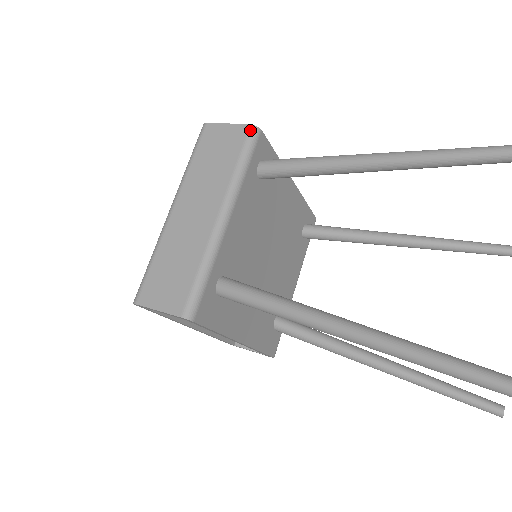
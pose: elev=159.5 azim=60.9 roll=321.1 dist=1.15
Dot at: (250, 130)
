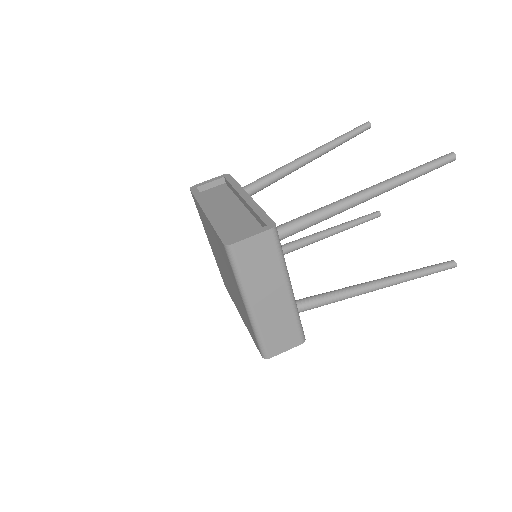
Dot at: (274, 232)
